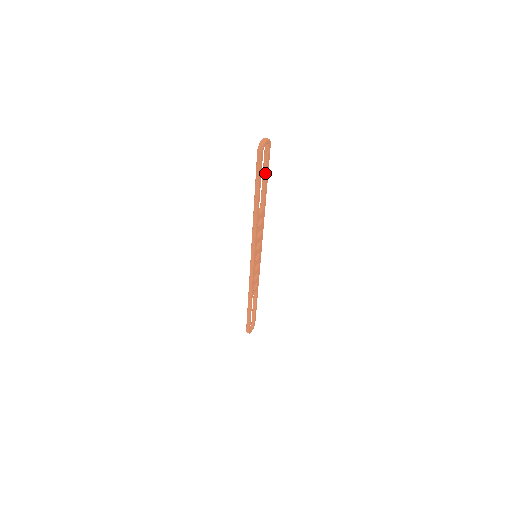
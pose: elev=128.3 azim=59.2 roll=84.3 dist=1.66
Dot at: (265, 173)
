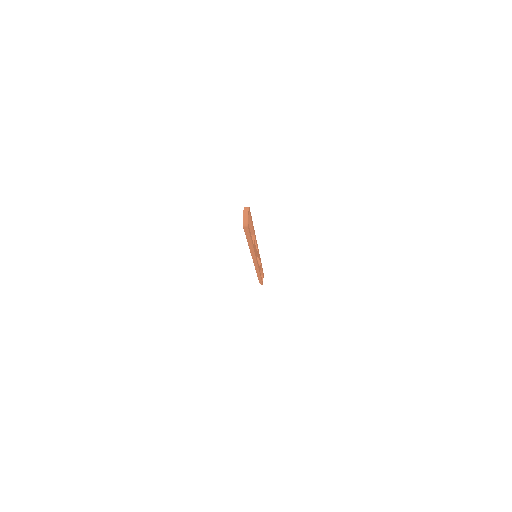
Dot at: (250, 223)
